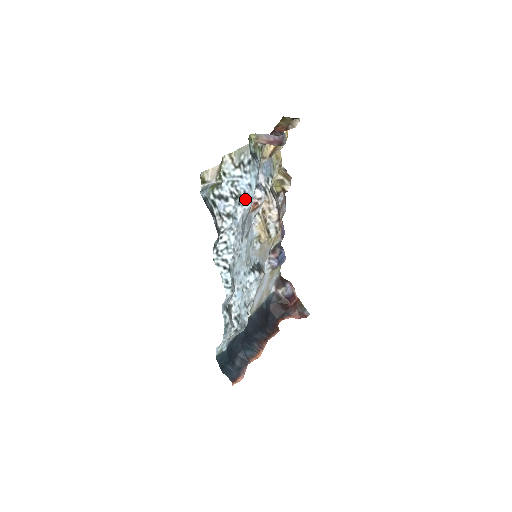
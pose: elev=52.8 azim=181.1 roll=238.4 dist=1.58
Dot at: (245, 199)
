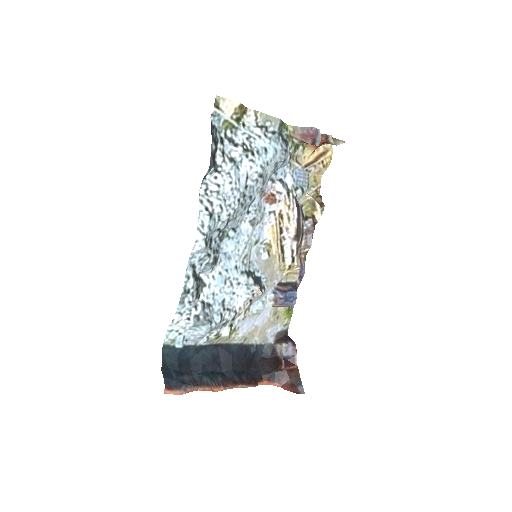
Dot at: (255, 157)
